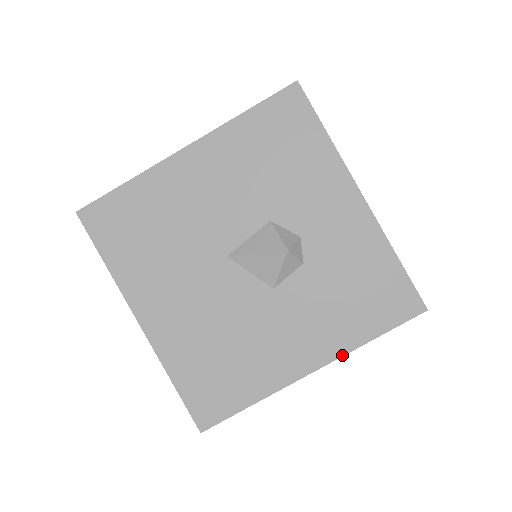
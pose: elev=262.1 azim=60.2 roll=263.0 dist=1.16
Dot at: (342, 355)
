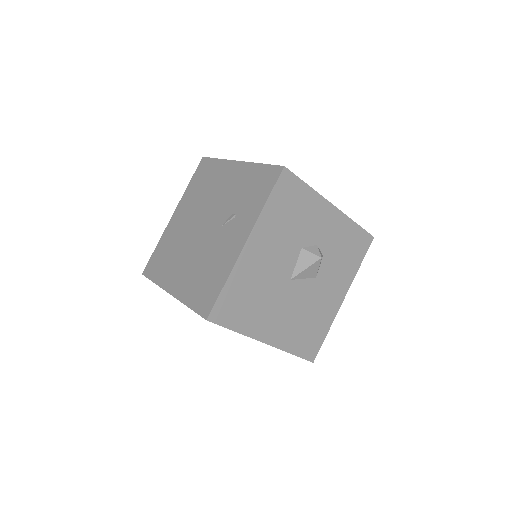
Dot at: occluded
